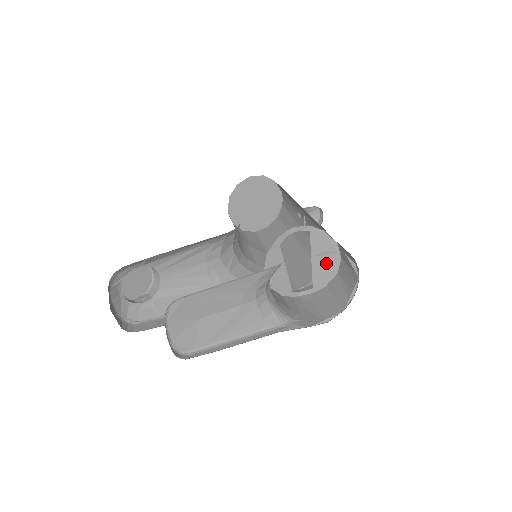
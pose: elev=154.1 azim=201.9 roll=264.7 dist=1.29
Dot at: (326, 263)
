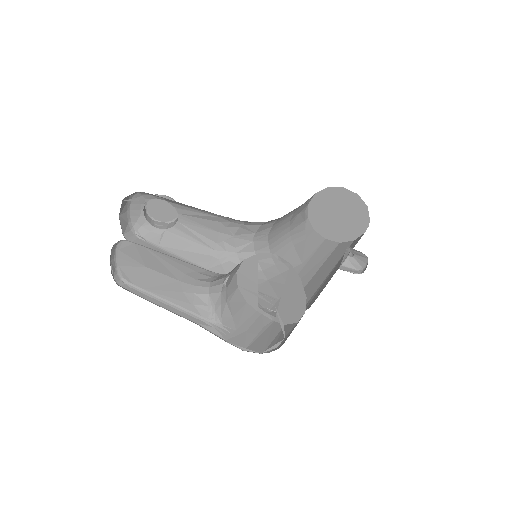
Dot at: (292, 306)
